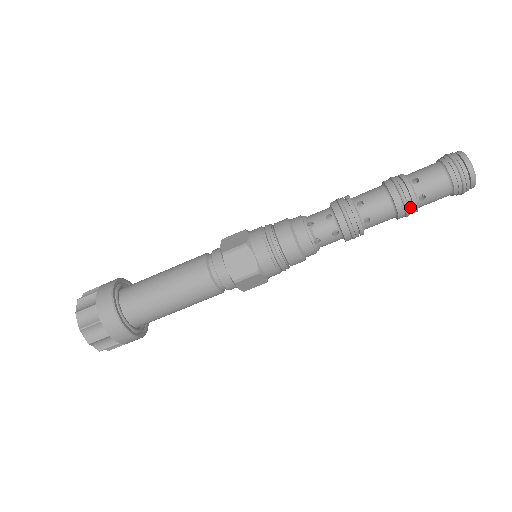
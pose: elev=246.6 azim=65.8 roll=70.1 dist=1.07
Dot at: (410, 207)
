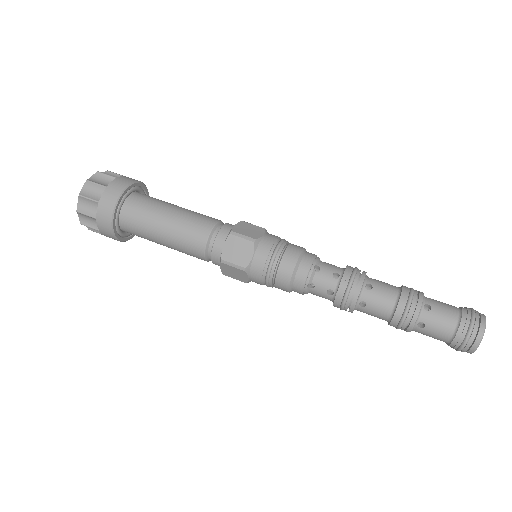
Dot at: (413, 304)
